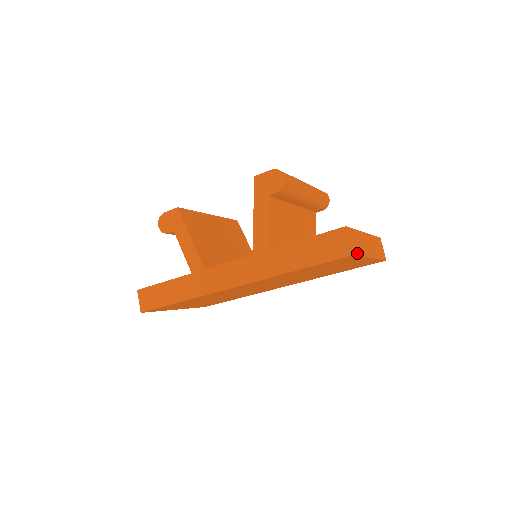
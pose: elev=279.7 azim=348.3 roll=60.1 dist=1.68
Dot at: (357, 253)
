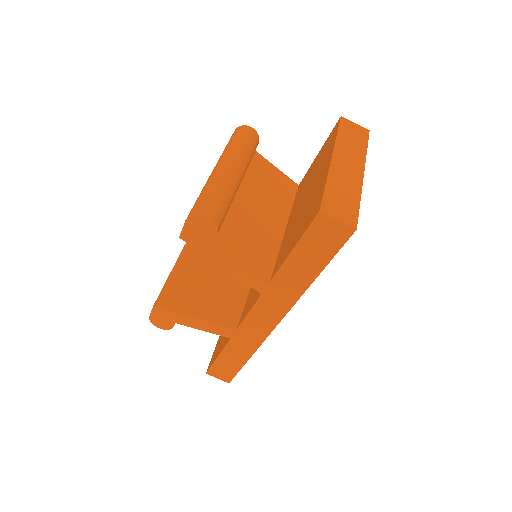
Dot at: (355, 214)
